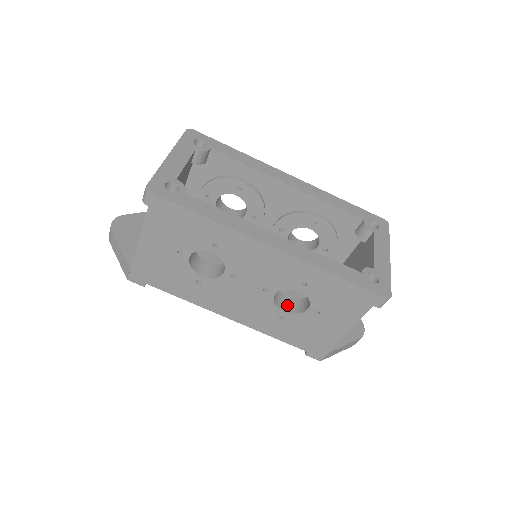
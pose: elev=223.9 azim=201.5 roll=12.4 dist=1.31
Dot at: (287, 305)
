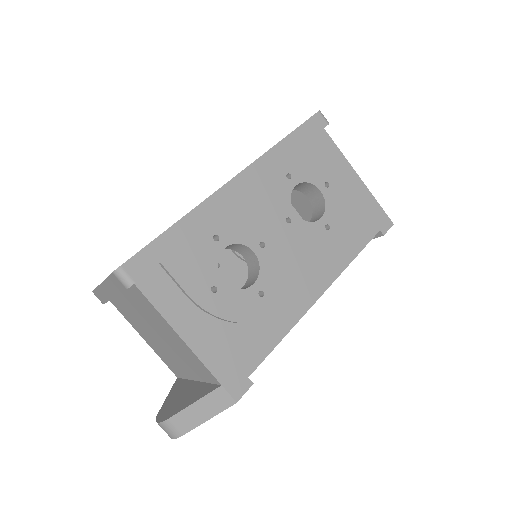
Dot at: (315, 220)
